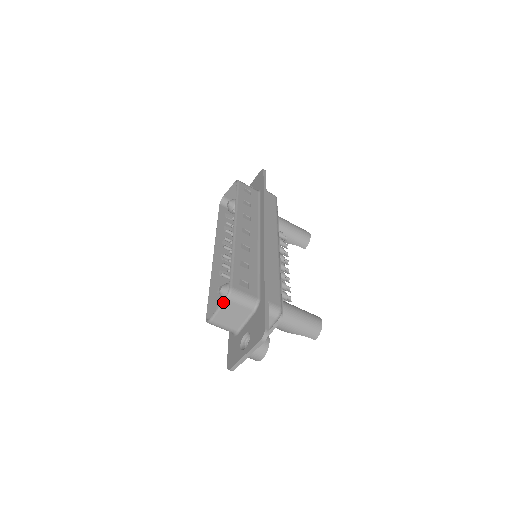
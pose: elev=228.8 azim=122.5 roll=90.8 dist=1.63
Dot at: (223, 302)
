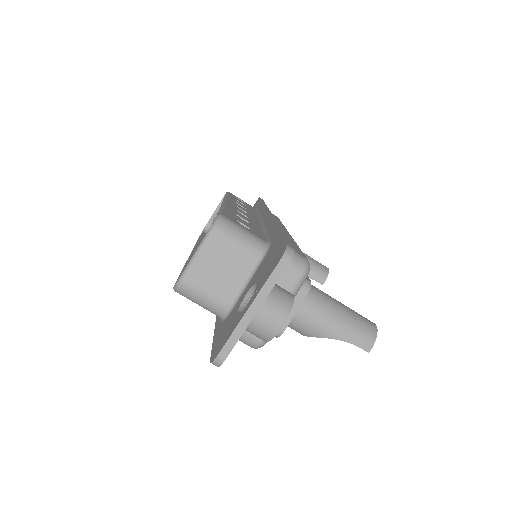
Dot at: (206, 236)
